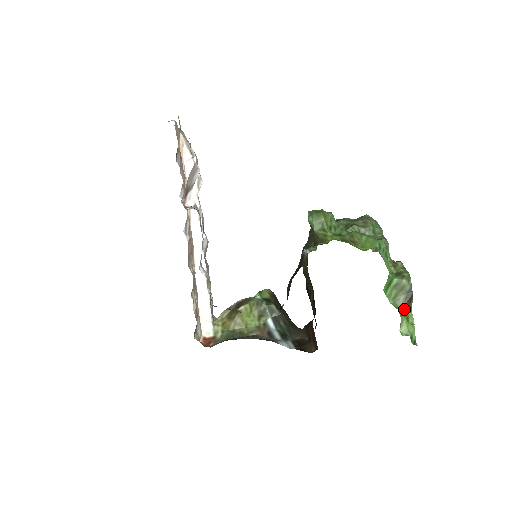
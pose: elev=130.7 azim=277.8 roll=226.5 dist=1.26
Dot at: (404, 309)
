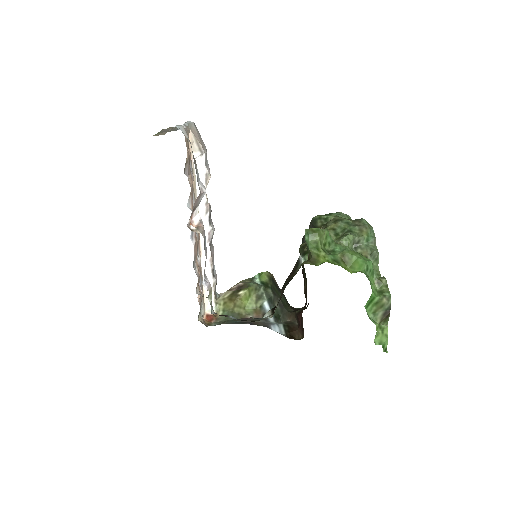
Dot at: (381, 323)
